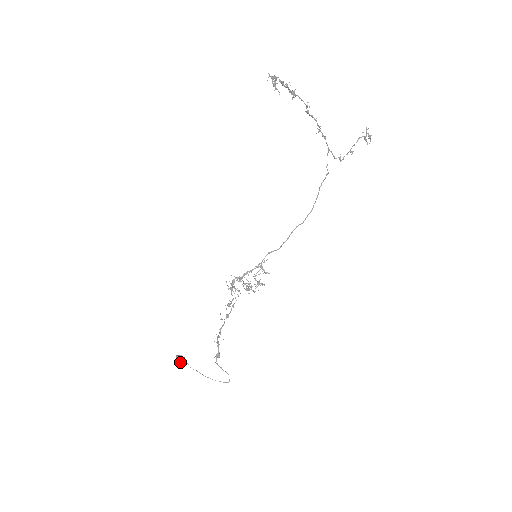
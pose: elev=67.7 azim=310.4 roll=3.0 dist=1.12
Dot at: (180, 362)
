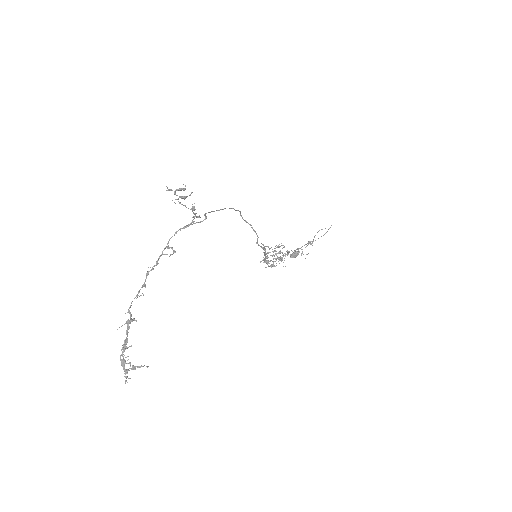
Dot at: (296, 256)
